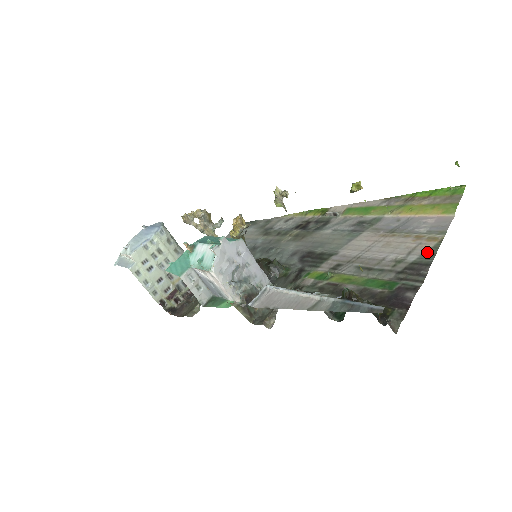
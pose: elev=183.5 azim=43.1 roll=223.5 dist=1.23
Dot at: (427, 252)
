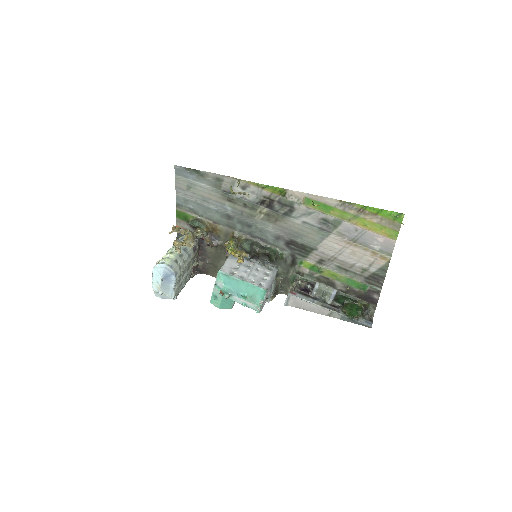
Dot at: (381, 268)
